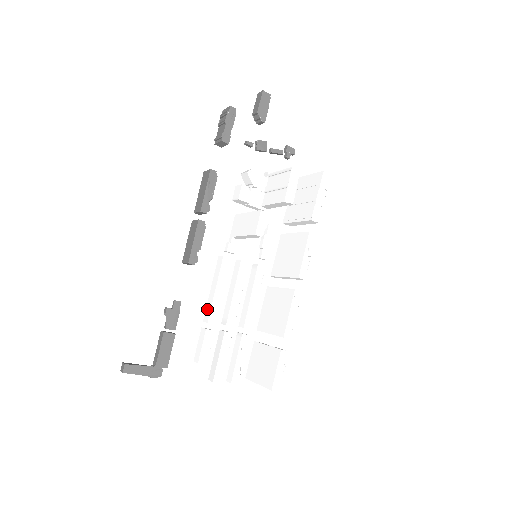
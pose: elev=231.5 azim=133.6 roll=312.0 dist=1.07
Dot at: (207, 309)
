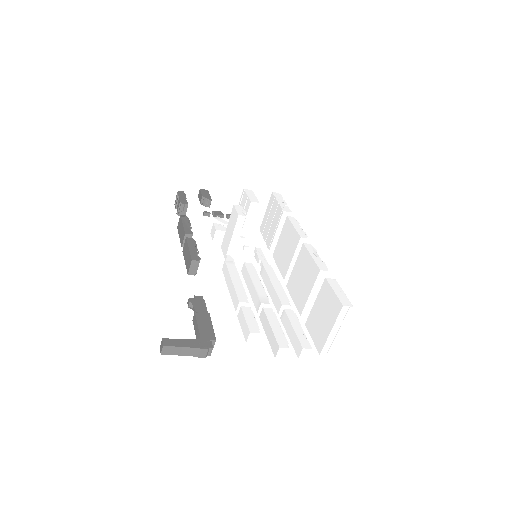
Dot at: (233, 299)
